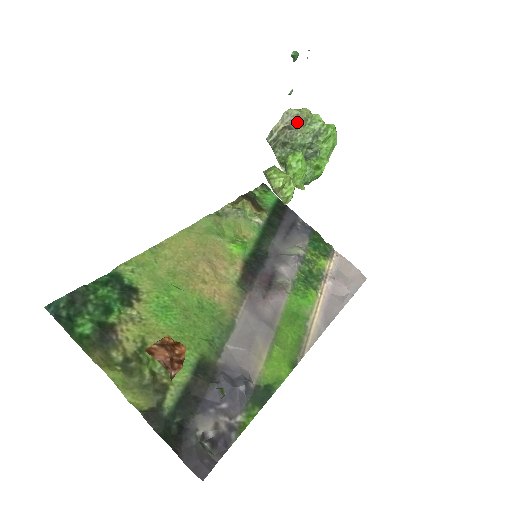
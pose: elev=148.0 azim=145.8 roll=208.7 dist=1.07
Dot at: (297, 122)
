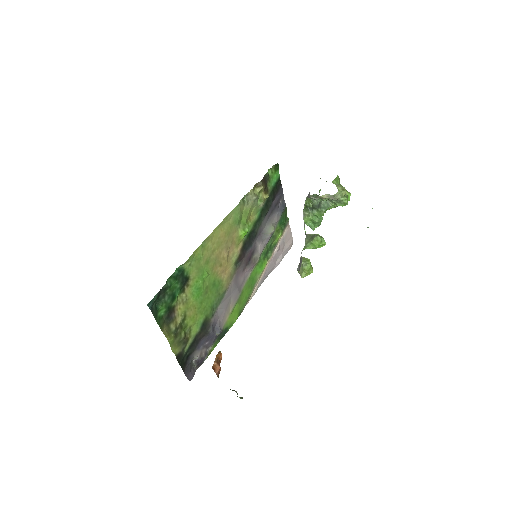
Dot at: (335, 199)
